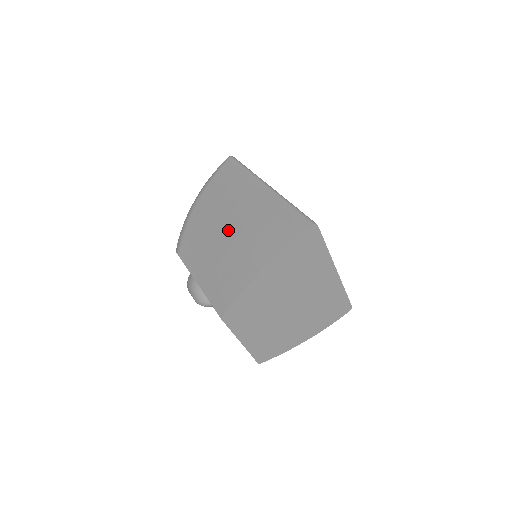
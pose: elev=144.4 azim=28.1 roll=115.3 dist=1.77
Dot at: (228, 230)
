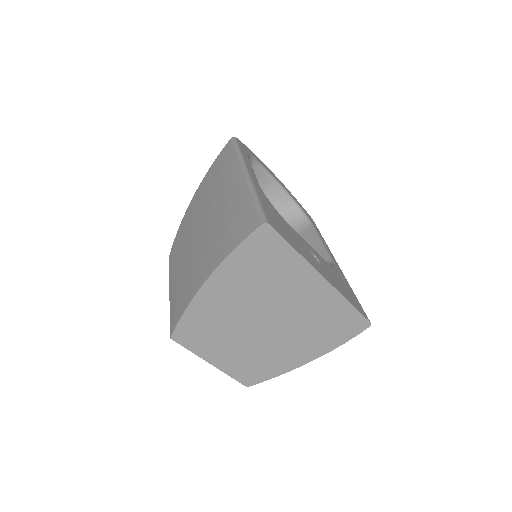
Dot at: (199, 230)
